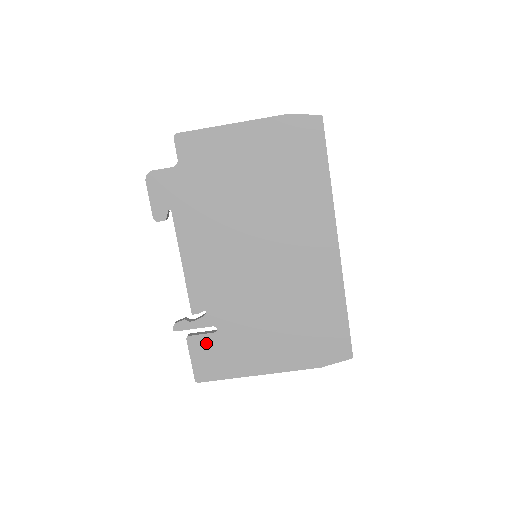
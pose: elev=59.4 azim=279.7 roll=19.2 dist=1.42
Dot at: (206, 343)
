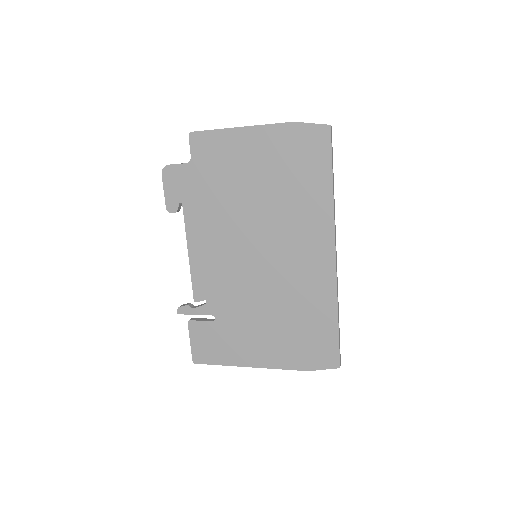
Dot at: (204, 329)
